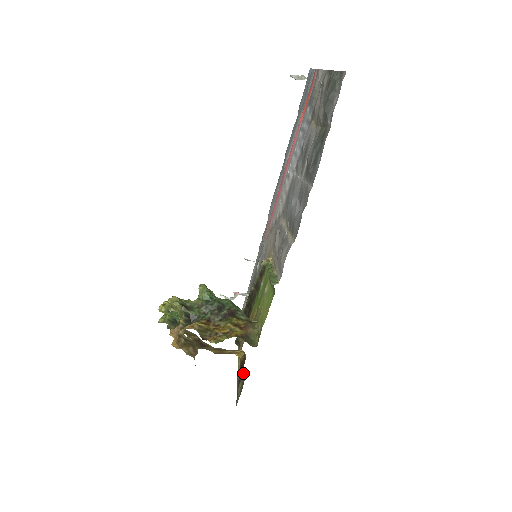
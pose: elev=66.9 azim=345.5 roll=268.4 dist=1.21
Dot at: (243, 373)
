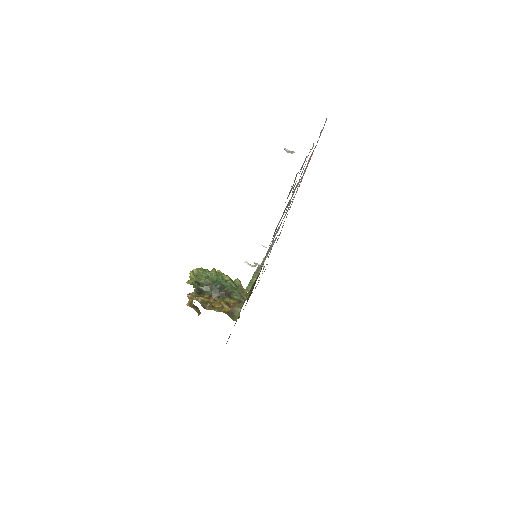
Dot at: occluded
